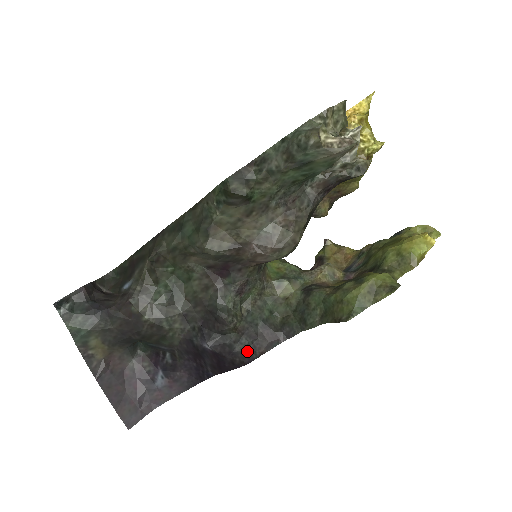
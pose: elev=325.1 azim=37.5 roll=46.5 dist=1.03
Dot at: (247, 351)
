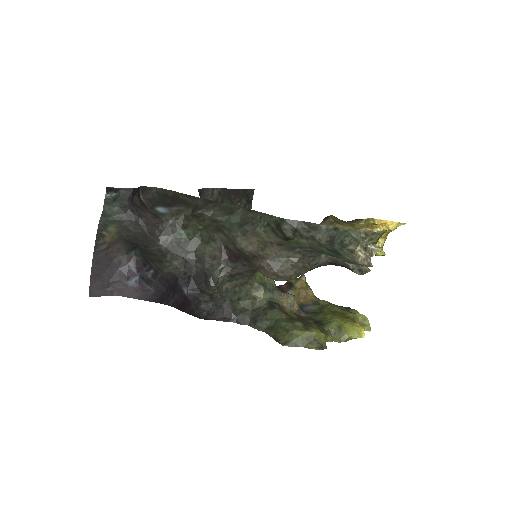
Dot at: (207, 312)
